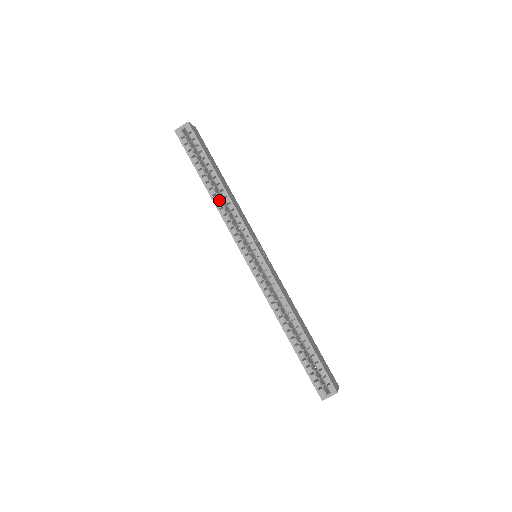
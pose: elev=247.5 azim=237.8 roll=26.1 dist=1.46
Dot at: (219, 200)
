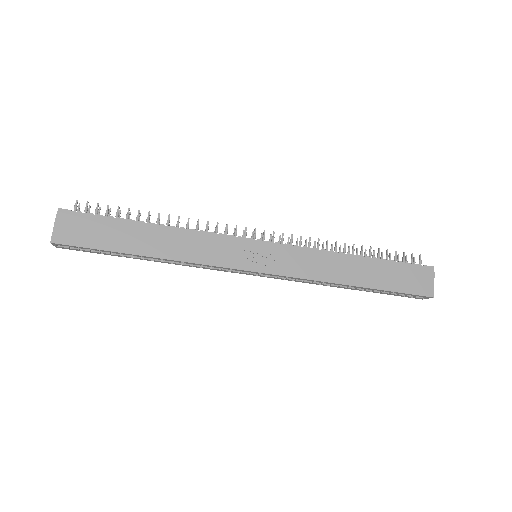
Dot at: (171, 261)
